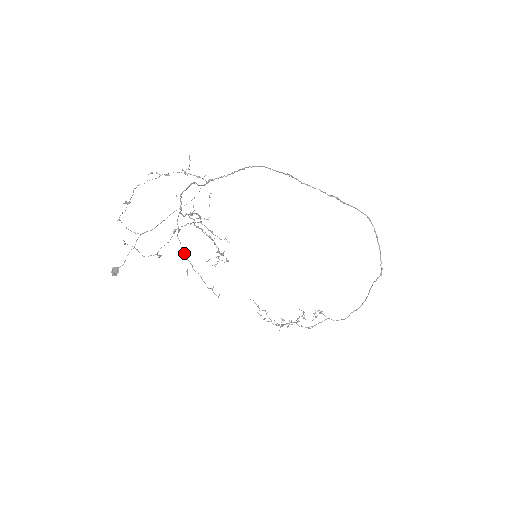
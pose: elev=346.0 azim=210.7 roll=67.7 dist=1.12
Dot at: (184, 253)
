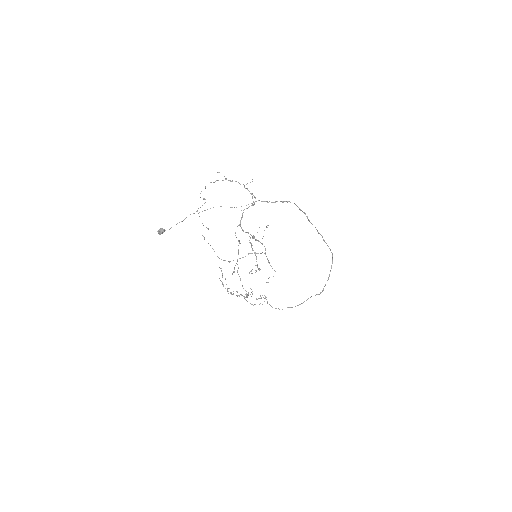
Dot at: occluded
